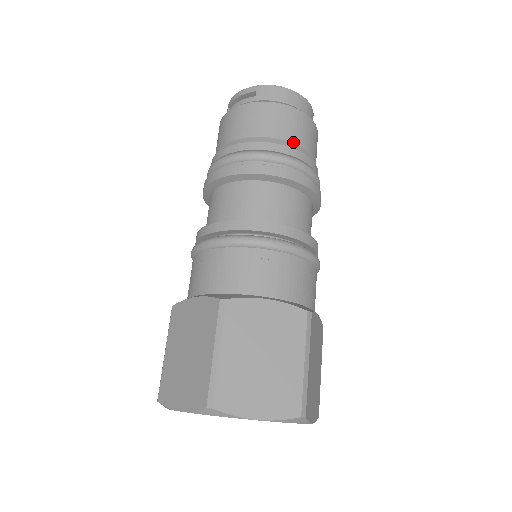
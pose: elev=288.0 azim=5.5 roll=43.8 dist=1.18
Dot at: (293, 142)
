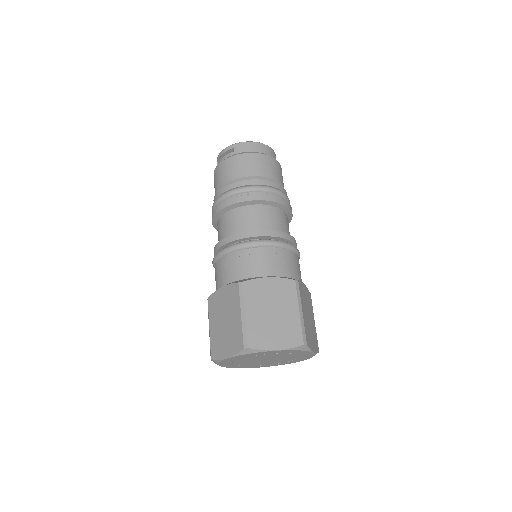
Dot at: (265, 176)
